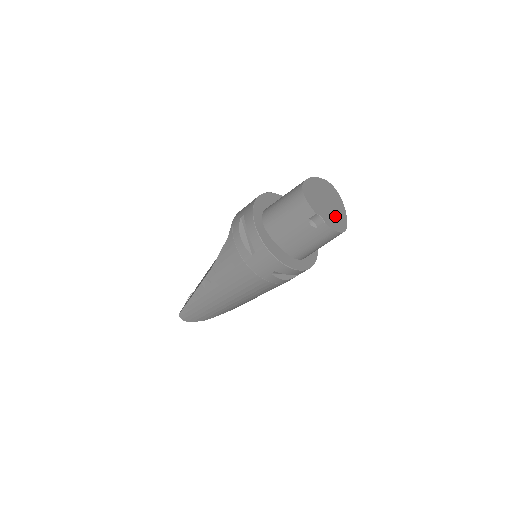
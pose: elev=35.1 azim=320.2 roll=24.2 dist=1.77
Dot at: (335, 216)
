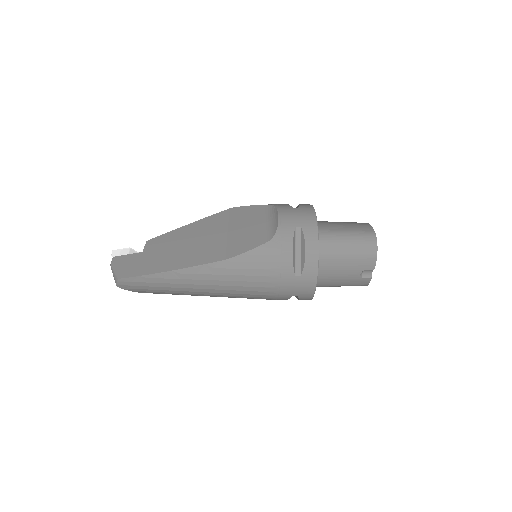
Dot at: occluded
